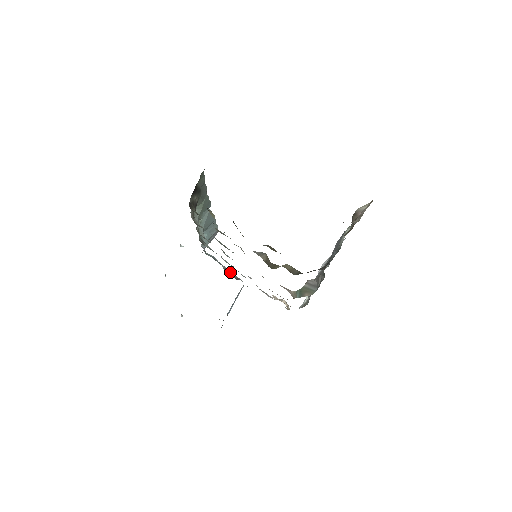
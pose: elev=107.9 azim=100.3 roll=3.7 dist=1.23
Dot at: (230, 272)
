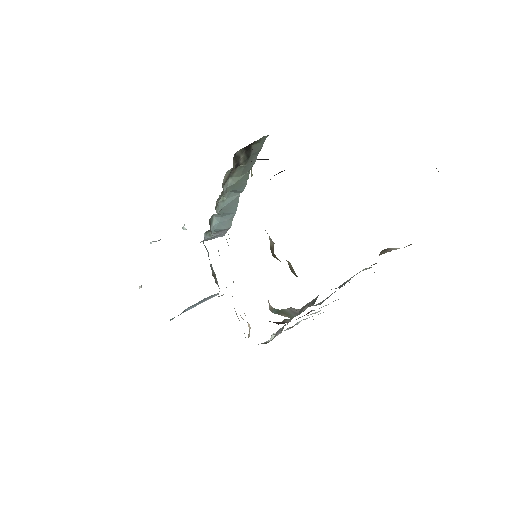
Dot at: (214, 273)
